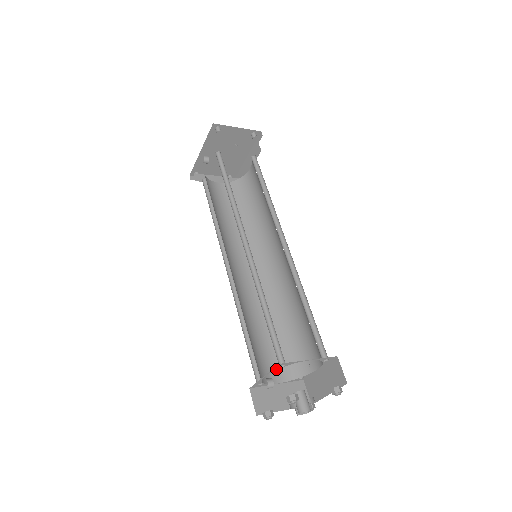
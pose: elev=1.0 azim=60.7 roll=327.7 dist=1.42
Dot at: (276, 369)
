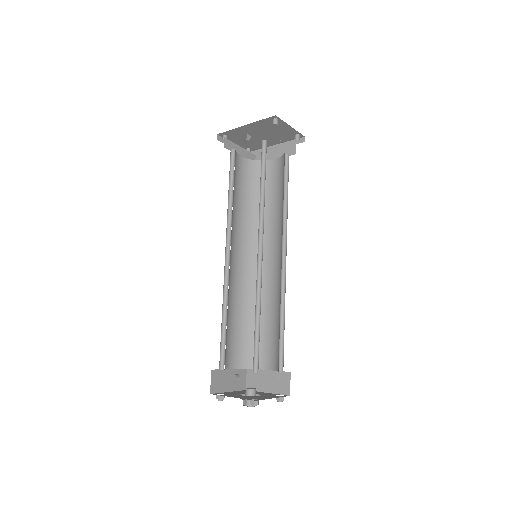
Dot at: occluded
